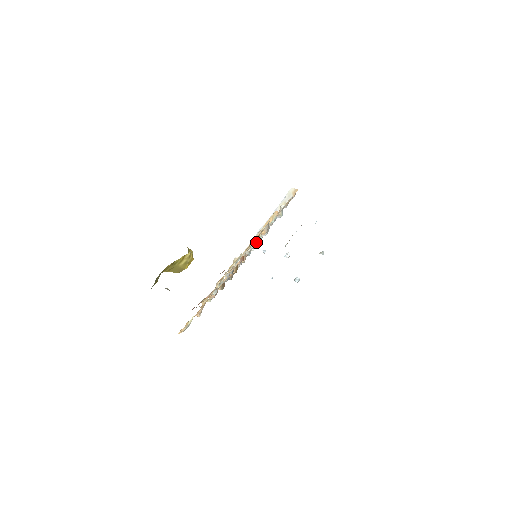
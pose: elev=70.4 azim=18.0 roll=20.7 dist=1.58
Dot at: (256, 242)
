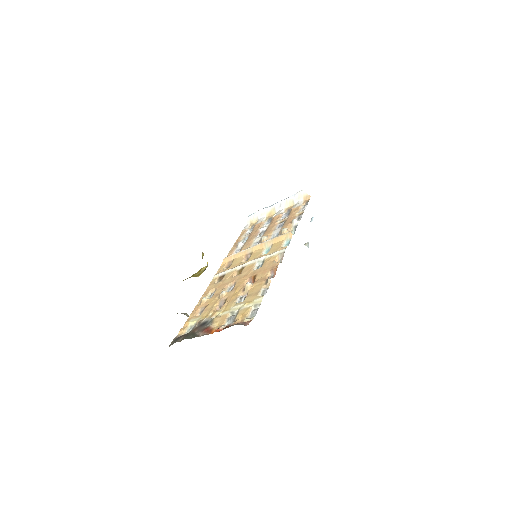
Dot at: (271, 275)
